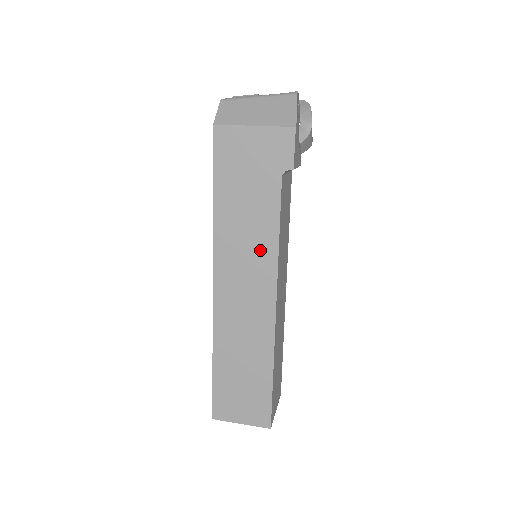
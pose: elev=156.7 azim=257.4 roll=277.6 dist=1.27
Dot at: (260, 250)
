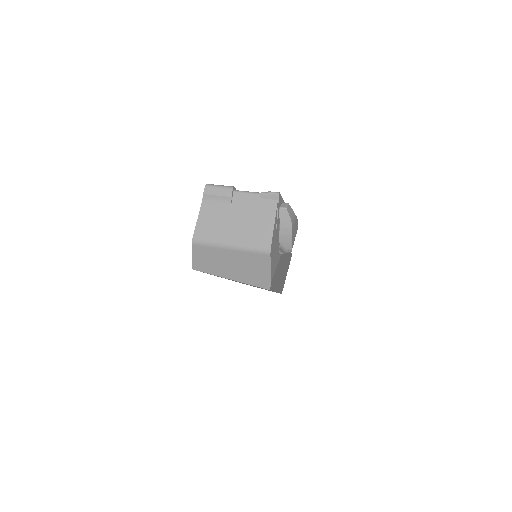
Dot at: occluded
